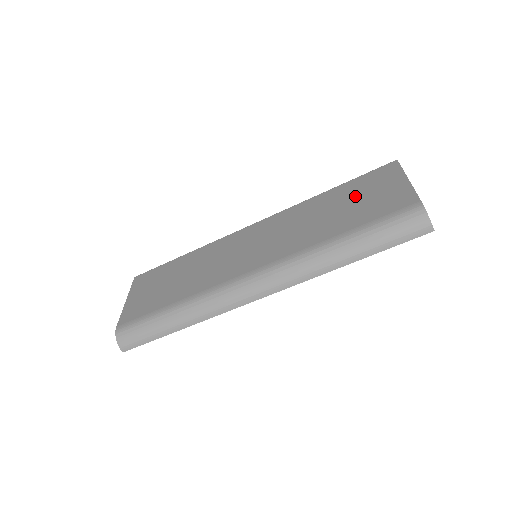
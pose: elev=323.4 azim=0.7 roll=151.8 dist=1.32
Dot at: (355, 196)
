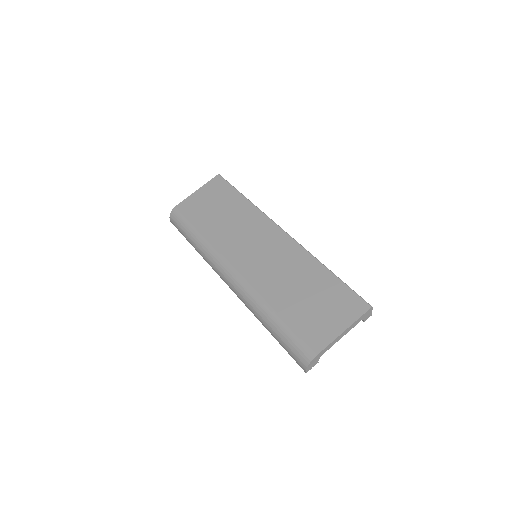
Dot at: (320, 298)
